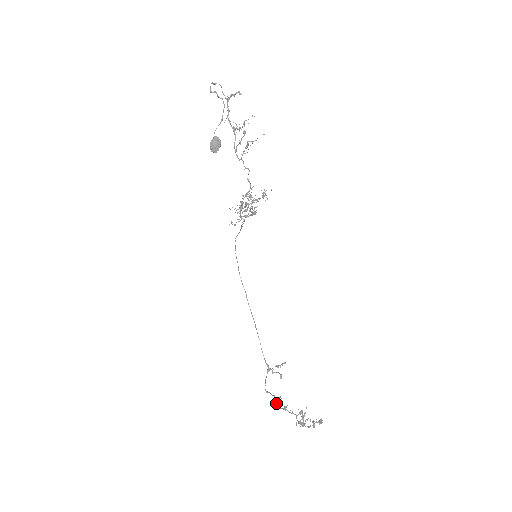
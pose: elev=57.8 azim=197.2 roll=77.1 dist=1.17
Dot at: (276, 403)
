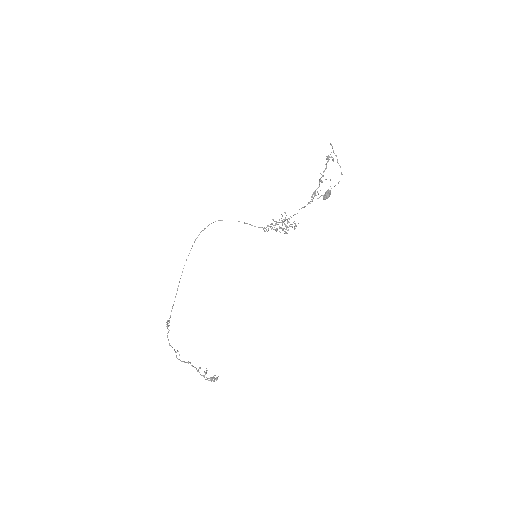
Dot at: occluded
